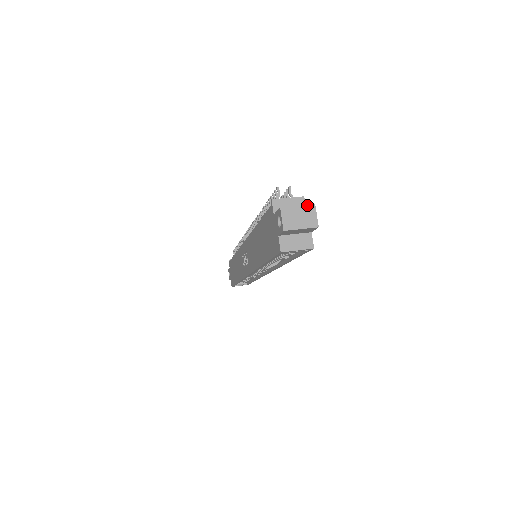
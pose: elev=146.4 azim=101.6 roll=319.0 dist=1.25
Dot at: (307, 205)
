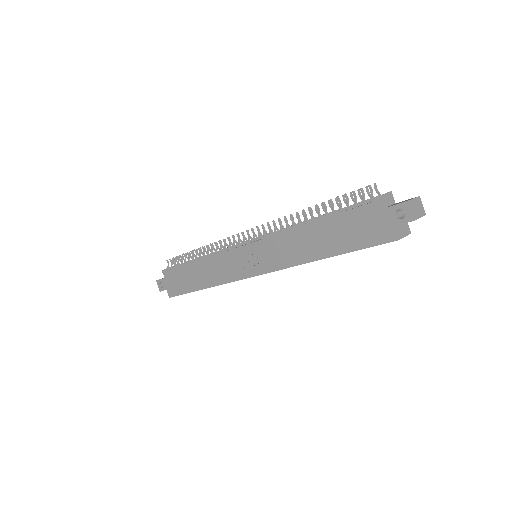
Dot at: (417, 198)
